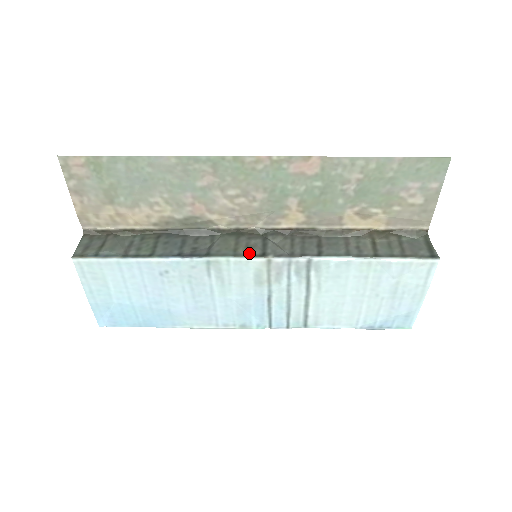
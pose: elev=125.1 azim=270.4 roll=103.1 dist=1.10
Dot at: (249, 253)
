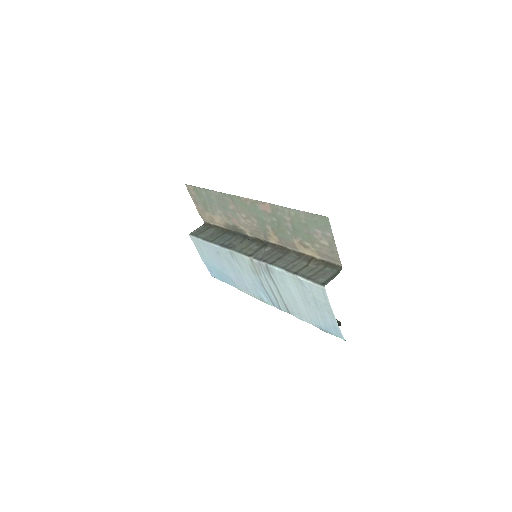
Dot at: (246, 252)
